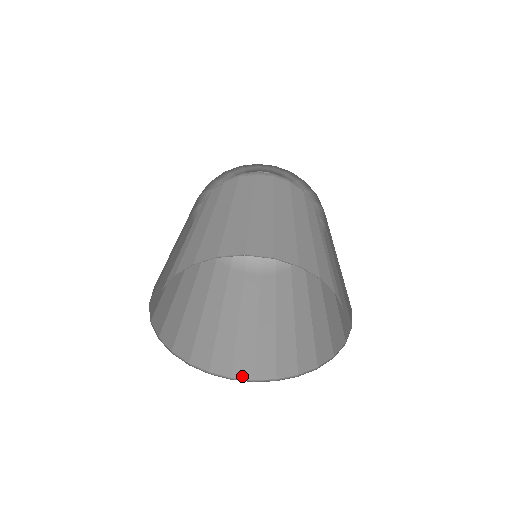
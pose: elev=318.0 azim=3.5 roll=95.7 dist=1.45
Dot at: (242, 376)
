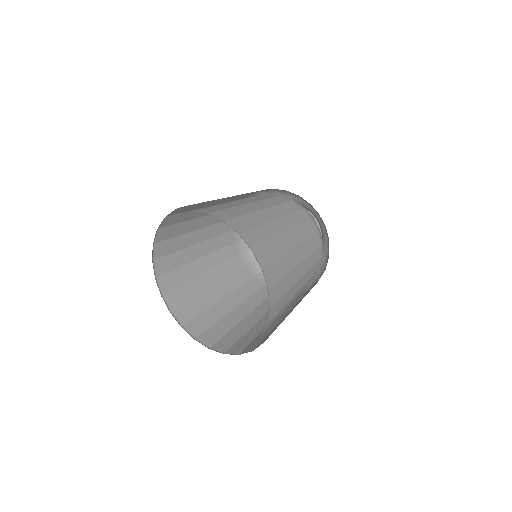
Dot at: (247, 351)
